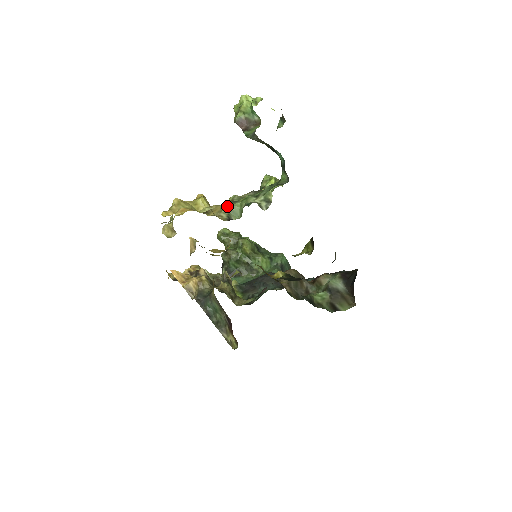
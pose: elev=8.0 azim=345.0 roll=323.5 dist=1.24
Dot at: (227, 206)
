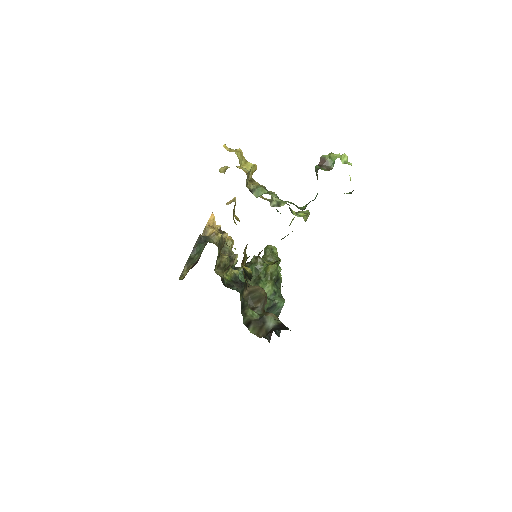
Dot at: (260, 186)
